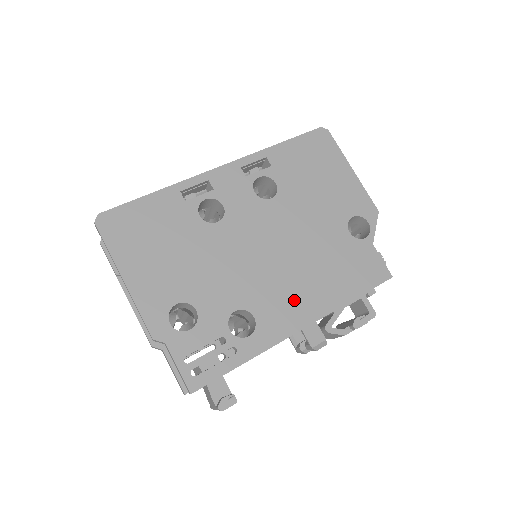
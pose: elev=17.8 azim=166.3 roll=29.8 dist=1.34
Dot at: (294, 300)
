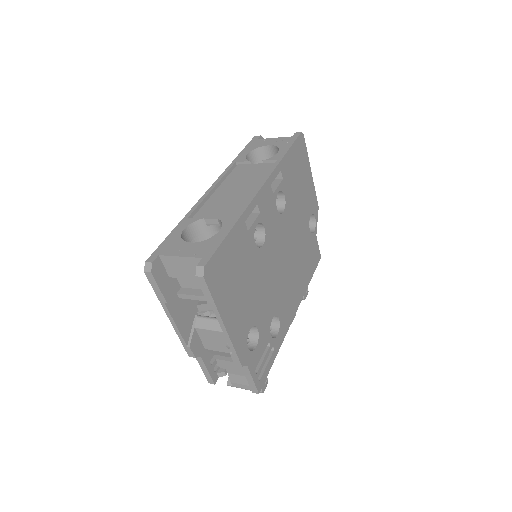
Dot at: (292, 295)
